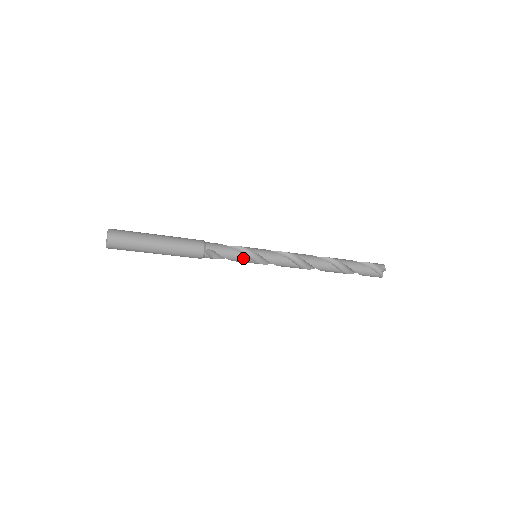
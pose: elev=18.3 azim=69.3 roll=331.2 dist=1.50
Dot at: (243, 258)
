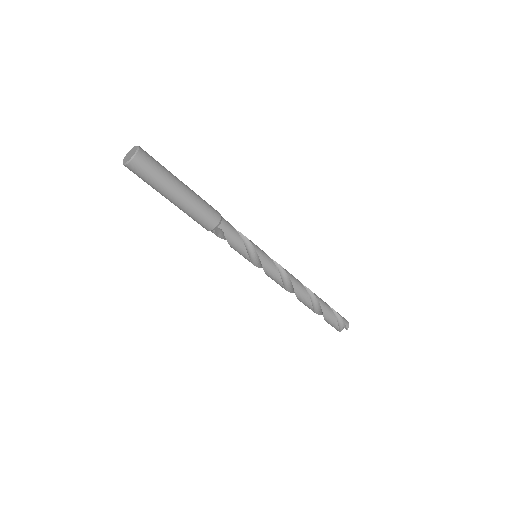
Dot at: (244, 253)
